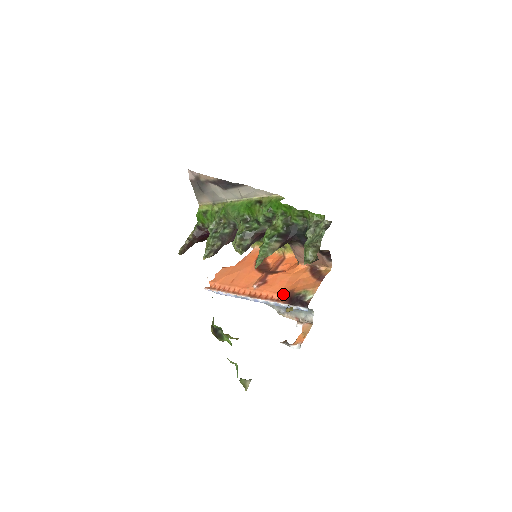
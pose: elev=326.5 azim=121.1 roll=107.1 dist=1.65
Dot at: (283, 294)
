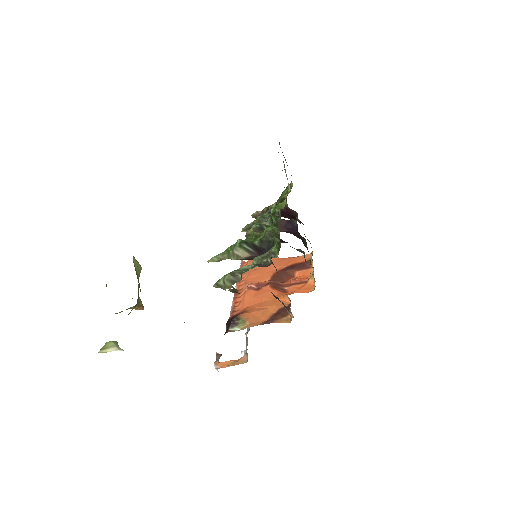
Dot at: (242, 310)
